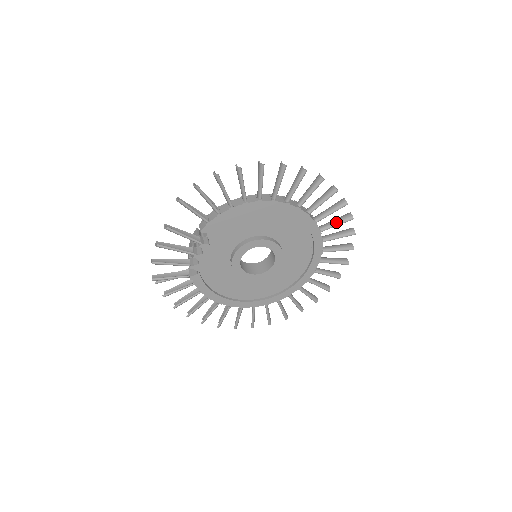
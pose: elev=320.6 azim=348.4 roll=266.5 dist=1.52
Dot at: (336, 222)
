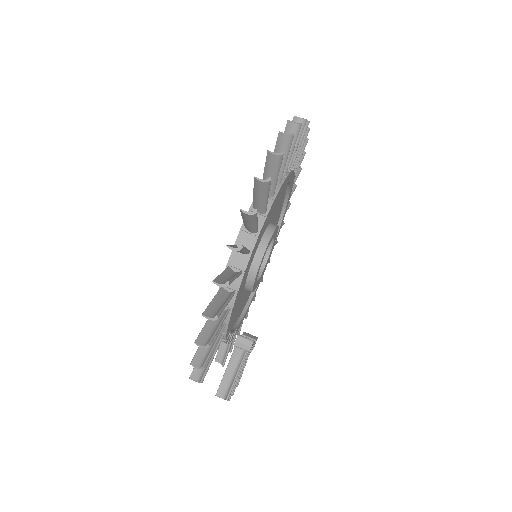
Dot at: (290, 150)
